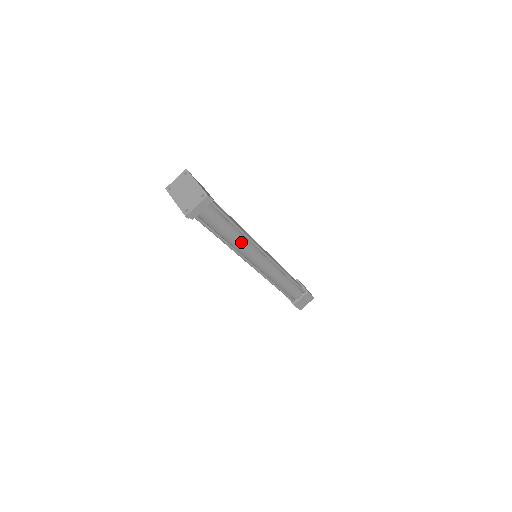
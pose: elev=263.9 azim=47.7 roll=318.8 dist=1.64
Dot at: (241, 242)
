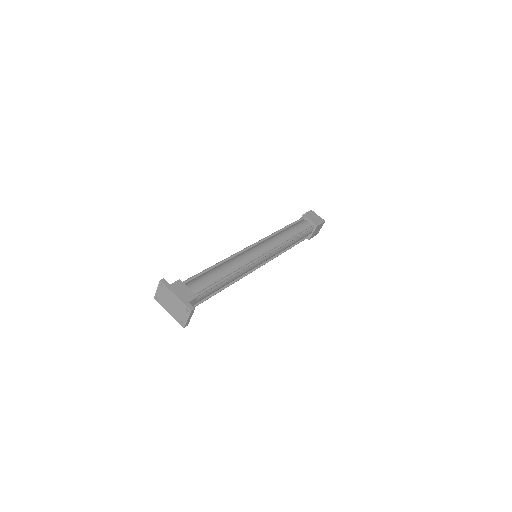
Dot at: (237, 276)
